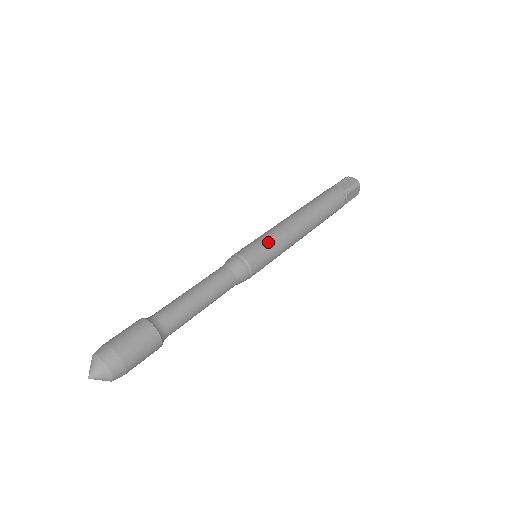
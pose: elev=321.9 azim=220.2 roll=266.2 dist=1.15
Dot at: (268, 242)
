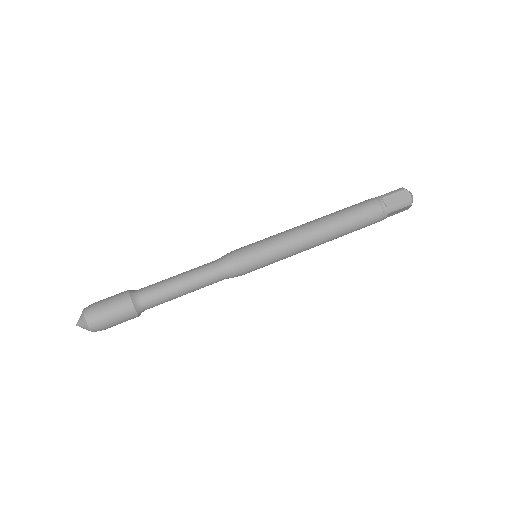
Dot at: (269, 251)
